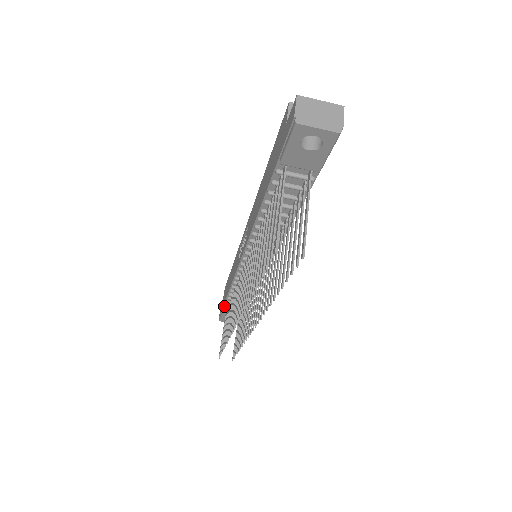
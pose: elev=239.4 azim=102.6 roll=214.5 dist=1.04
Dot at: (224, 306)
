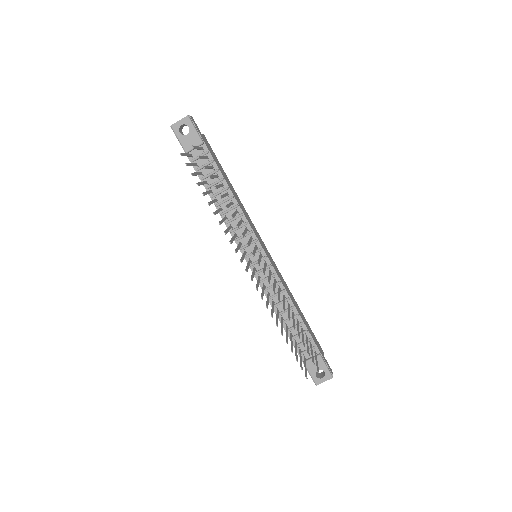
Dot at: (298, 353)
